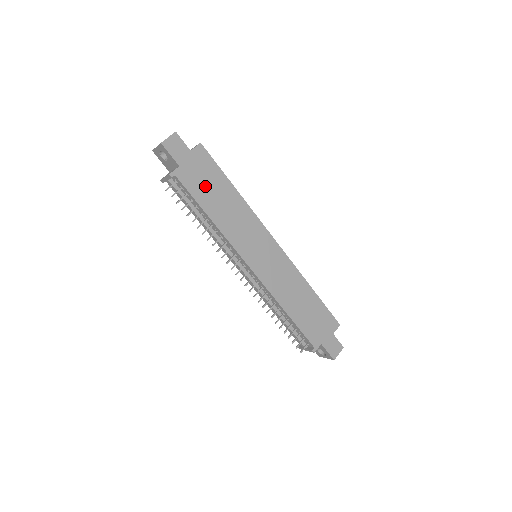
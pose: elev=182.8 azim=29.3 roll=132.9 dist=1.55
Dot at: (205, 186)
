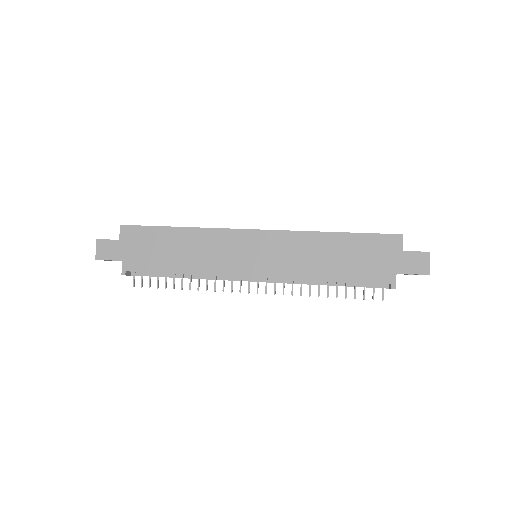
Dot at: (154, 253)
